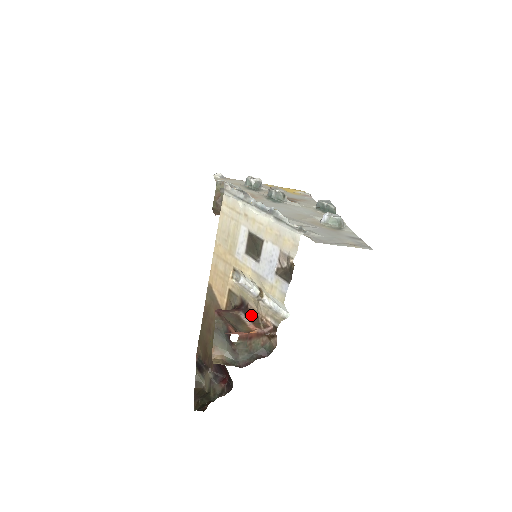
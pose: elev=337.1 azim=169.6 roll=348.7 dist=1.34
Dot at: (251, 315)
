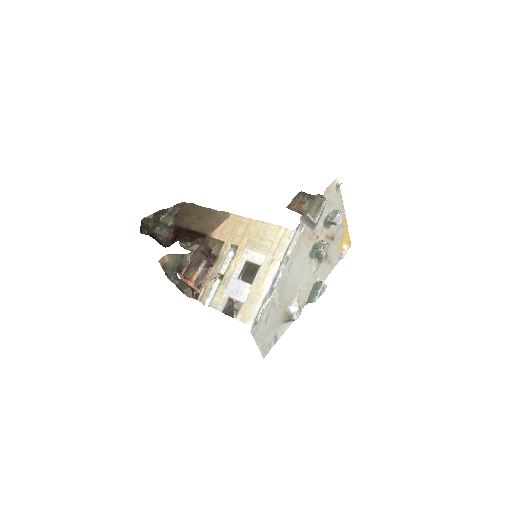
Dot at: (204, 273)
